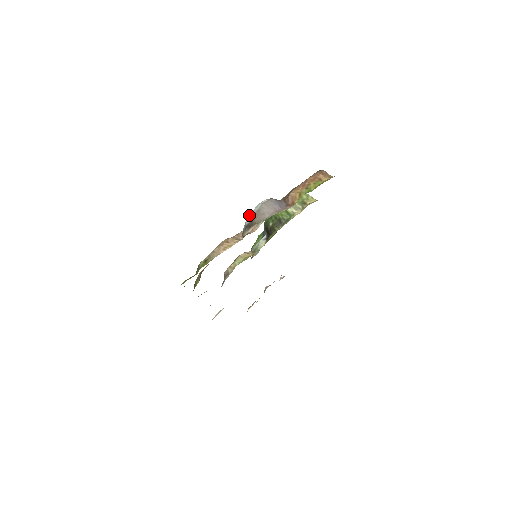
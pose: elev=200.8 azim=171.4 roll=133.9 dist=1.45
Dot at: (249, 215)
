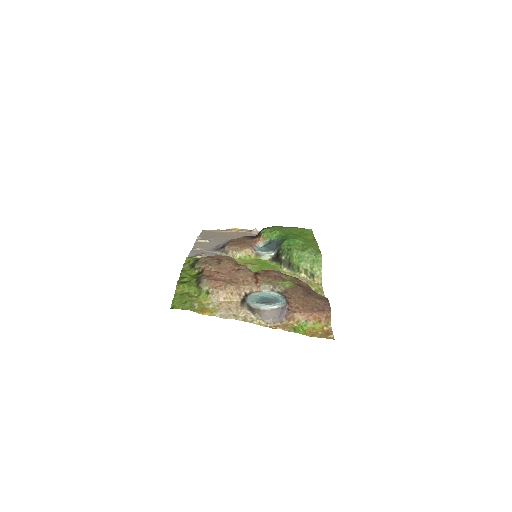
Dot at: (257, 304)
